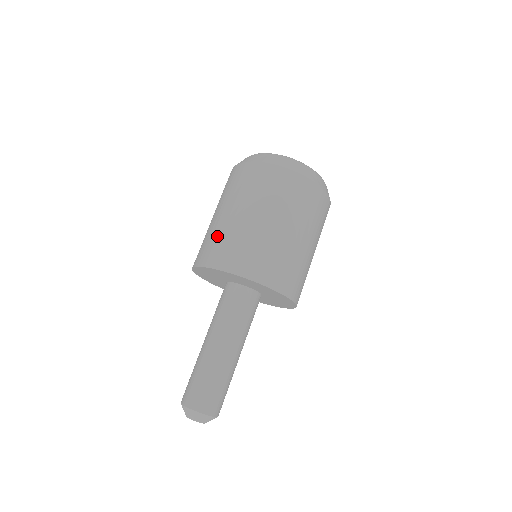
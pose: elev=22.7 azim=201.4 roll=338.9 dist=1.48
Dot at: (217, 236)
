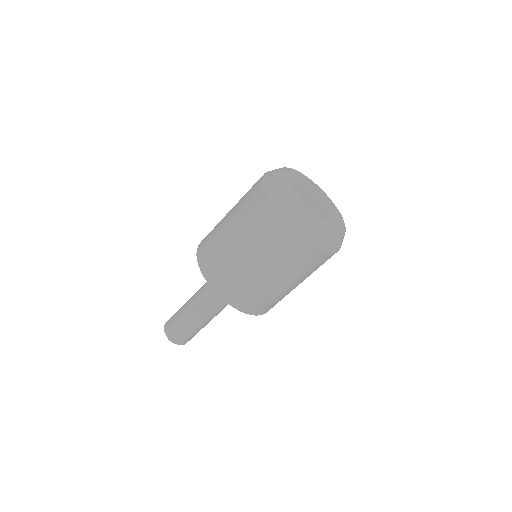
Dot at: (214, 230)
